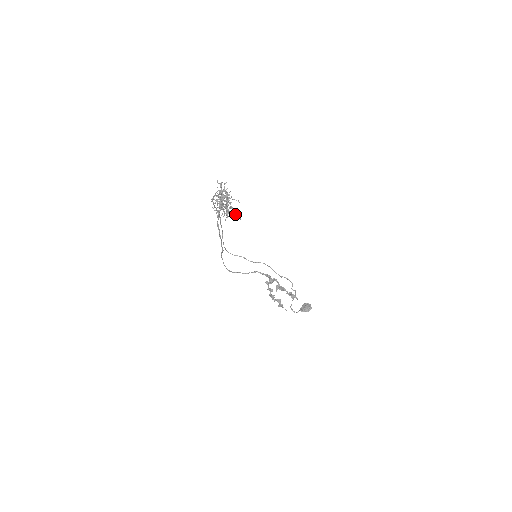
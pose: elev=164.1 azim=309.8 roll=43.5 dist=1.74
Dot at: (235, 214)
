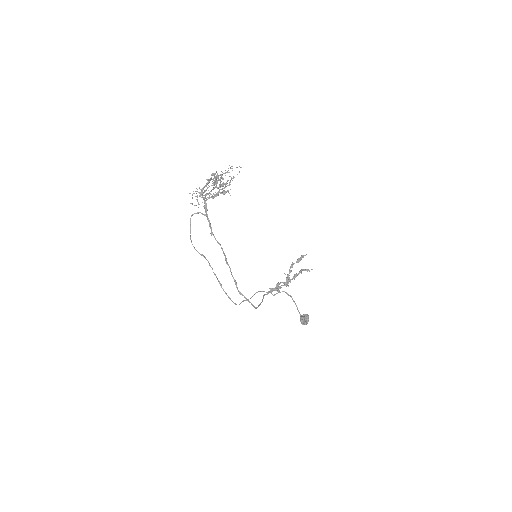
Dot at: (231, 179)
